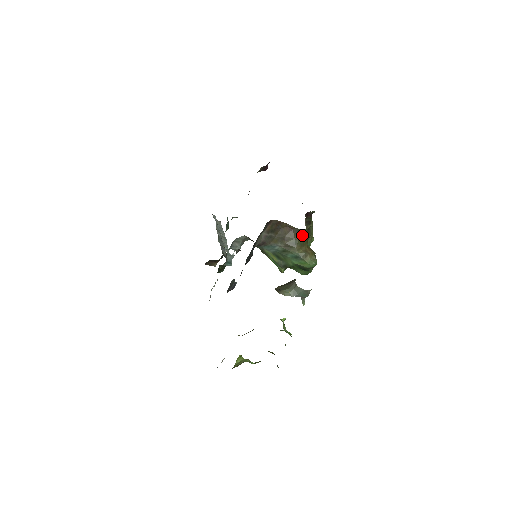
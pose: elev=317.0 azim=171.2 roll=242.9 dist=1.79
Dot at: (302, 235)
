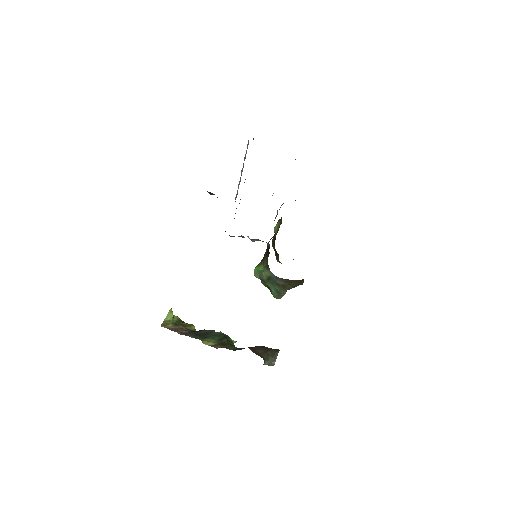
Dot at: occluded
